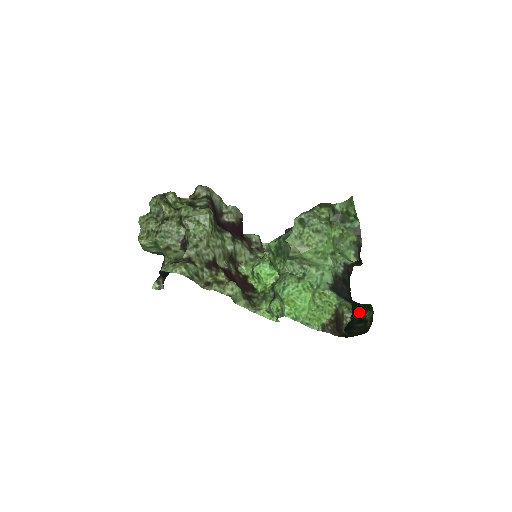
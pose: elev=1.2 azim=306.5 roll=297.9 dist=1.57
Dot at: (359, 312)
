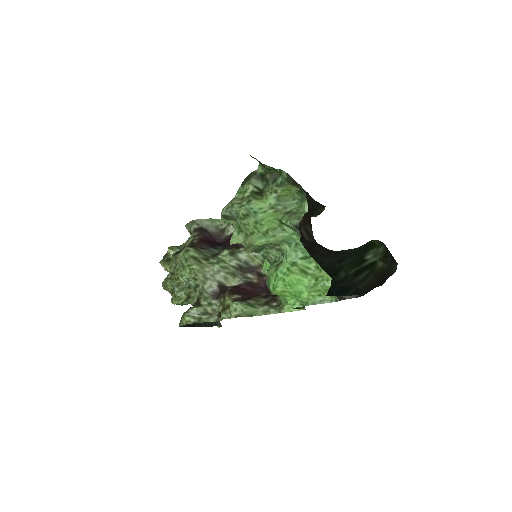
Dot at: (352, 263)
